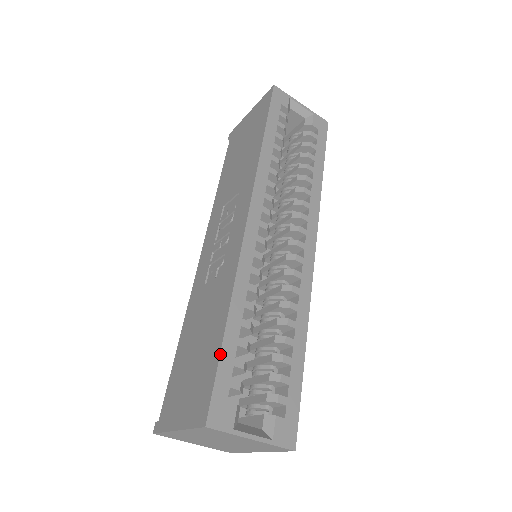
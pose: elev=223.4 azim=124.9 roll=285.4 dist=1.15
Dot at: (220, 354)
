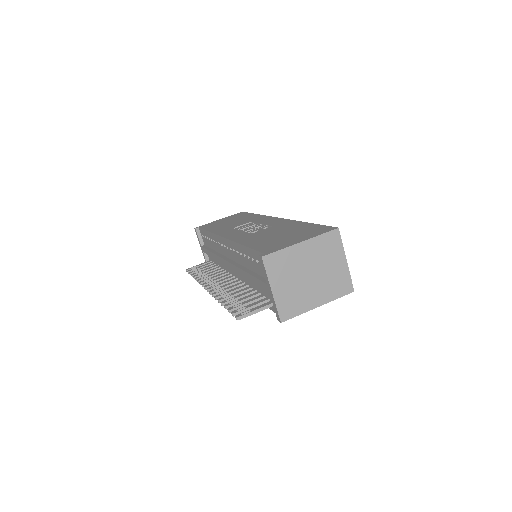
Dot at: (317, 224)
